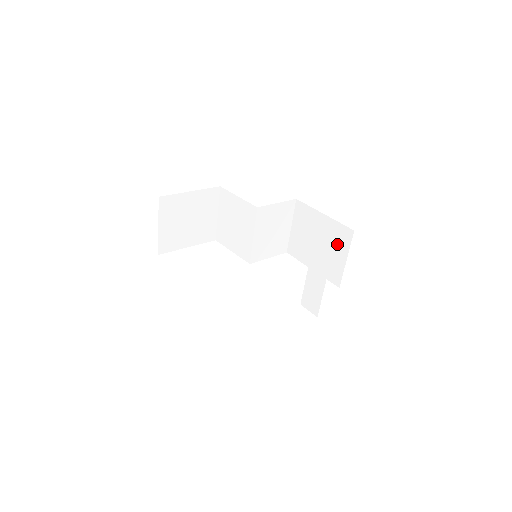
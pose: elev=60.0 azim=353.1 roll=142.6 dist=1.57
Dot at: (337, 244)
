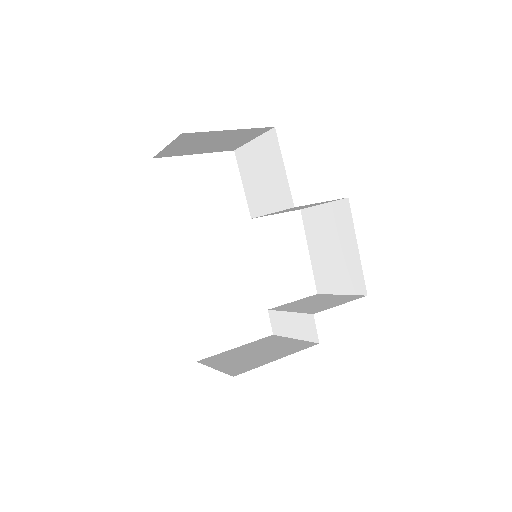
Dot at: (345, 277)
